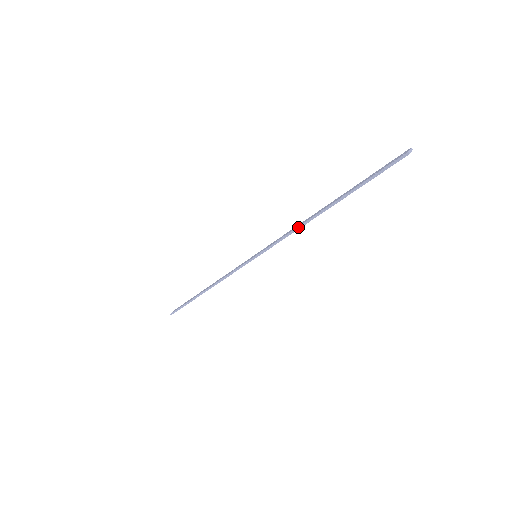
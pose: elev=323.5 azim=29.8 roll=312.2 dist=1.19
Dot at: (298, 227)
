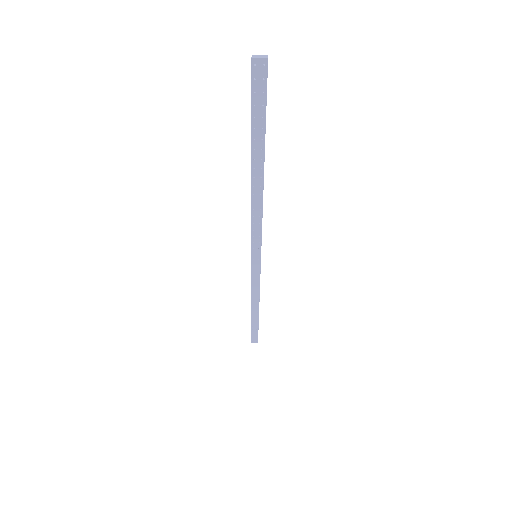
Dot at: (251, 204)
